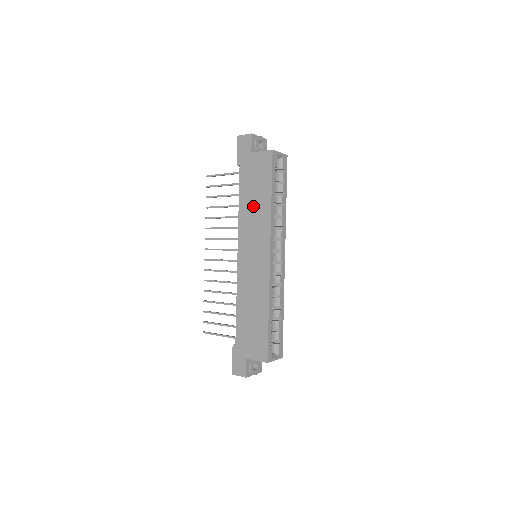
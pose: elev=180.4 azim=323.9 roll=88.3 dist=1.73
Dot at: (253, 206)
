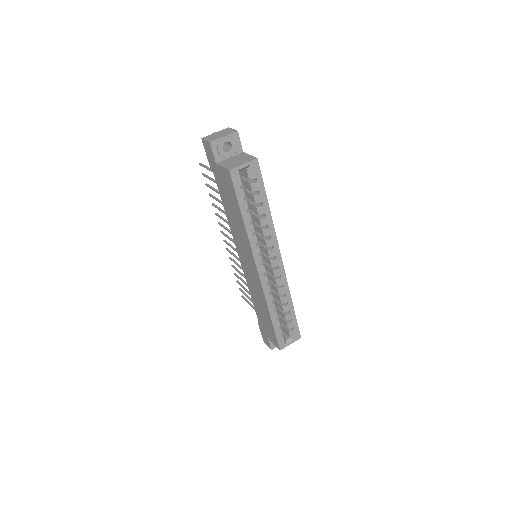
Dot at: (234, 219)
